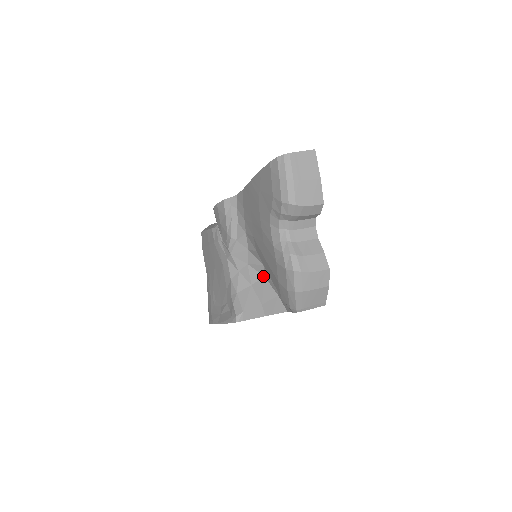
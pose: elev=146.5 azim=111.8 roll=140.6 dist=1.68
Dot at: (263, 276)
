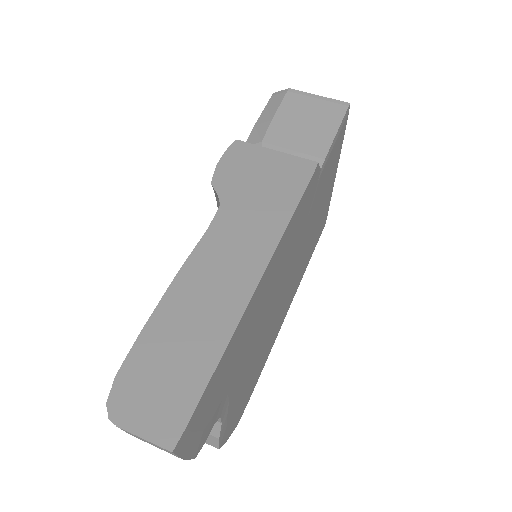
Dot at: occluded
